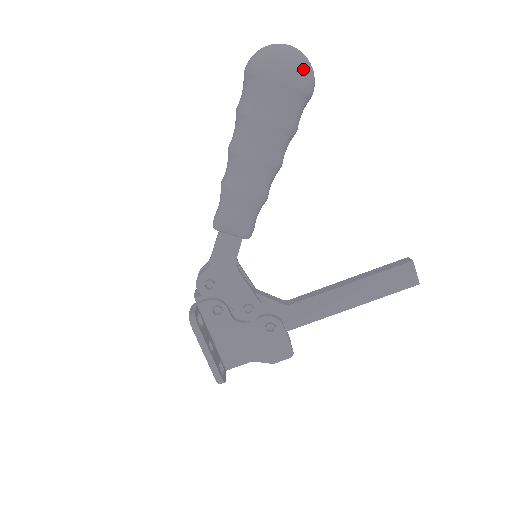
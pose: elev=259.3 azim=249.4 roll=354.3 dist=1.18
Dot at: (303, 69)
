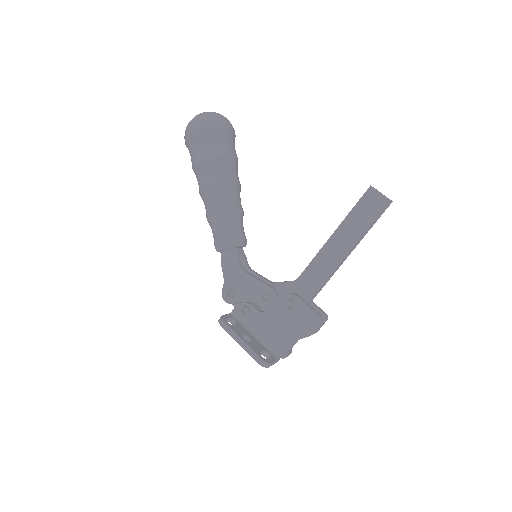
Dot at: (208, 118)
